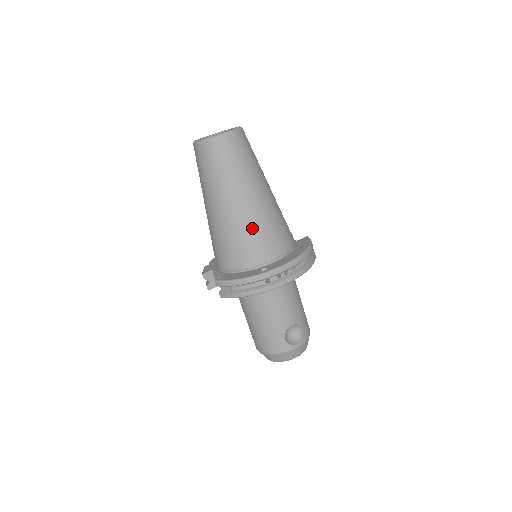
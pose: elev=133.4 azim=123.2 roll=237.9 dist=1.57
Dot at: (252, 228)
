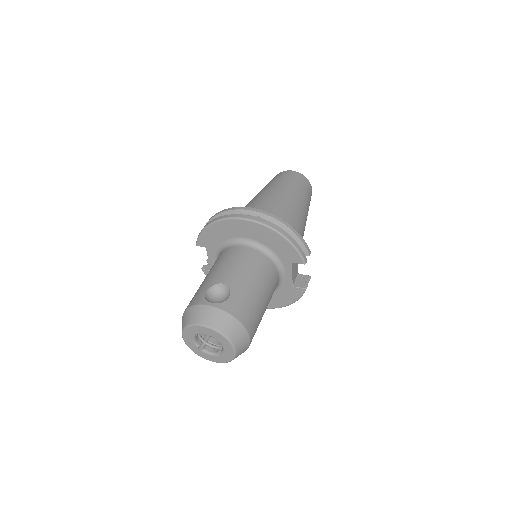
Dot at: (256, 203)
